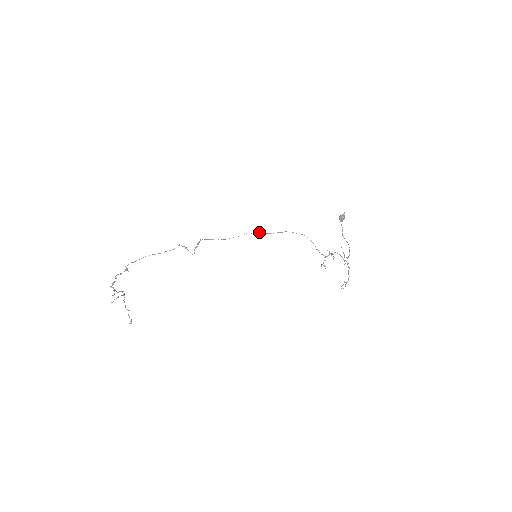
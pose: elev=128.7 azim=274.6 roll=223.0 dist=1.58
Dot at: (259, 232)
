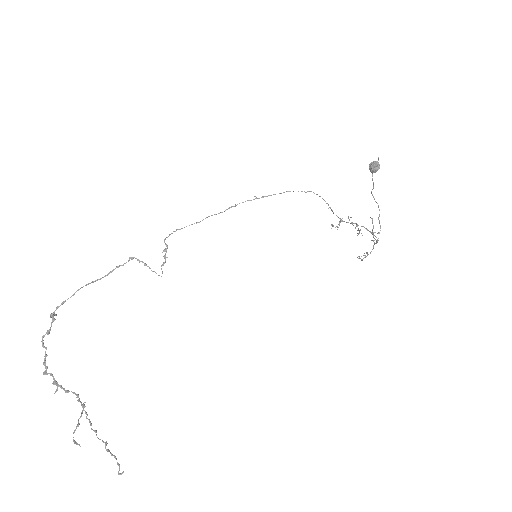
Dot at: (250, 200)
